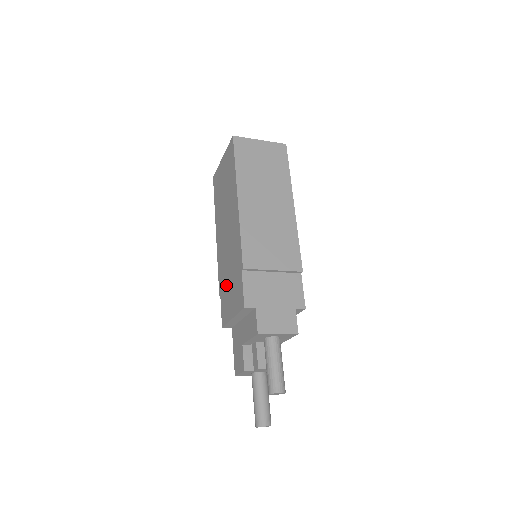
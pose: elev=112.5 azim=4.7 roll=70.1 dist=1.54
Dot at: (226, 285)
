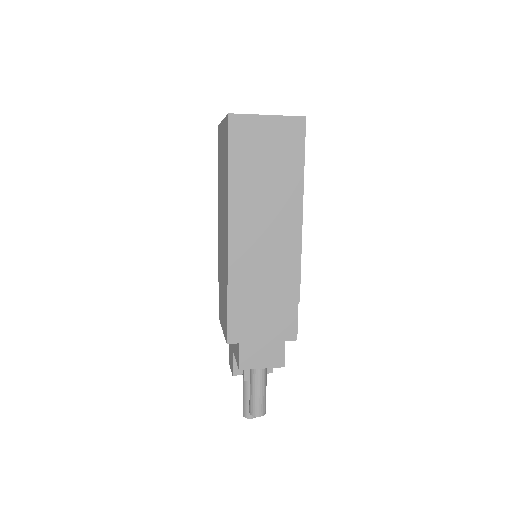
Dot at: (220, 285)
